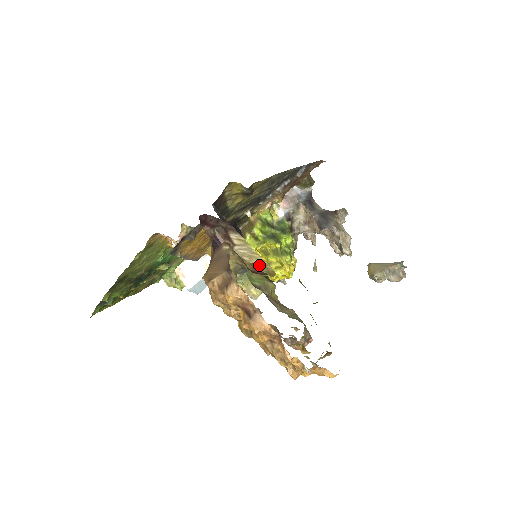
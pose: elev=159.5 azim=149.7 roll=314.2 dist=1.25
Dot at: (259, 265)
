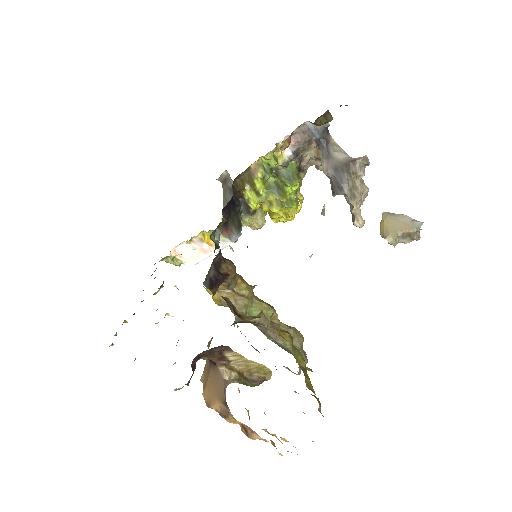
Dot at: (256, 370)
